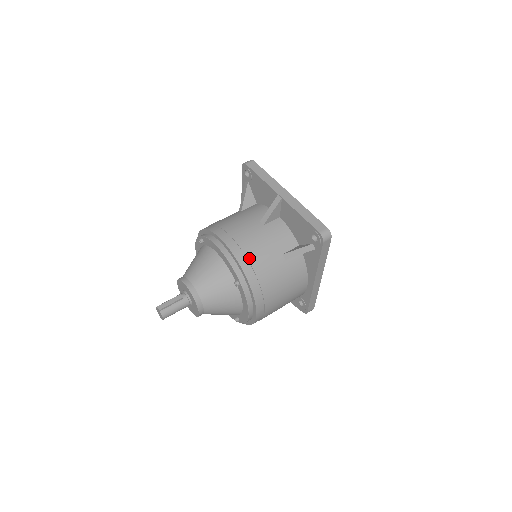
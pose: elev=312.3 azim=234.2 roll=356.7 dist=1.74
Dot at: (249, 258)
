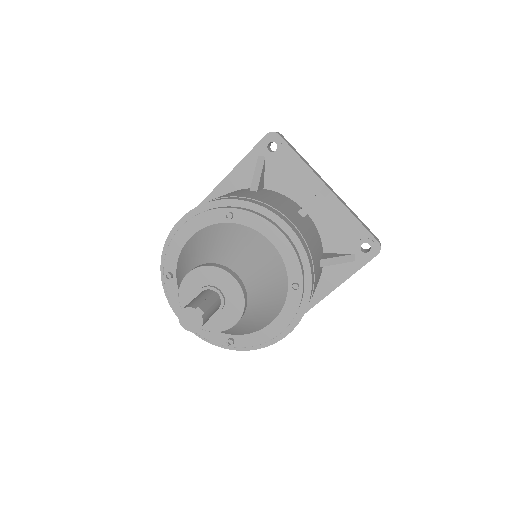
Dot at: (312, 255)
